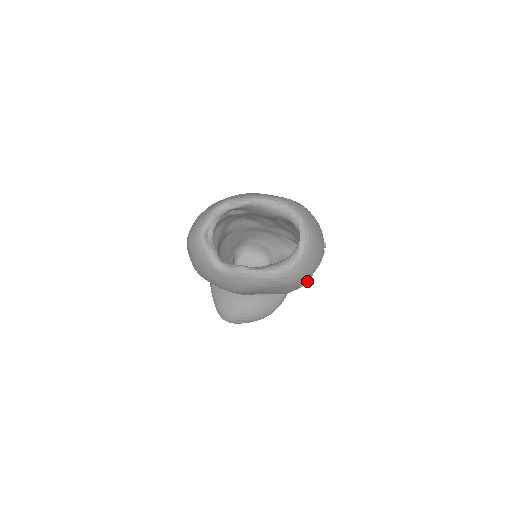
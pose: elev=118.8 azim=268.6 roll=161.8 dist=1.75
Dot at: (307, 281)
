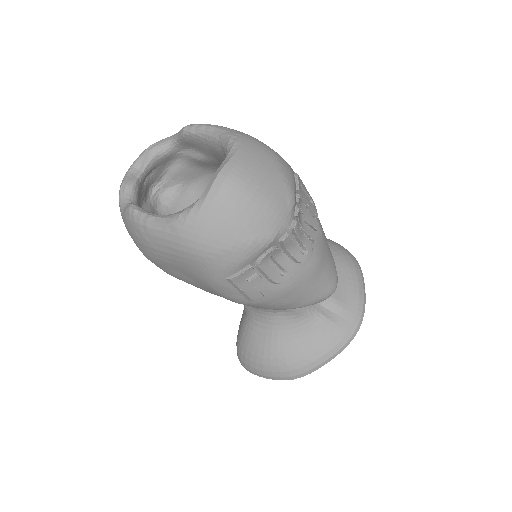
Dot at: (239, 273)
